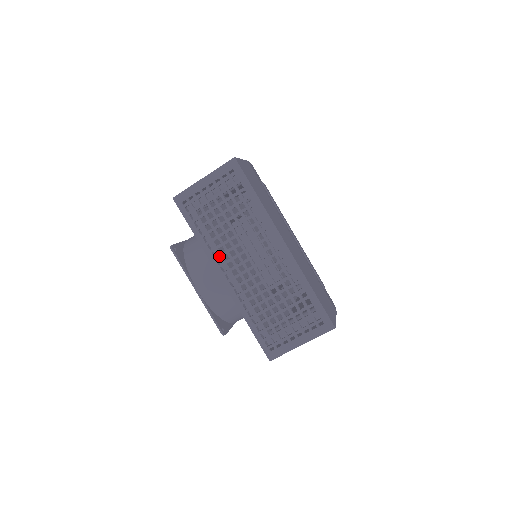
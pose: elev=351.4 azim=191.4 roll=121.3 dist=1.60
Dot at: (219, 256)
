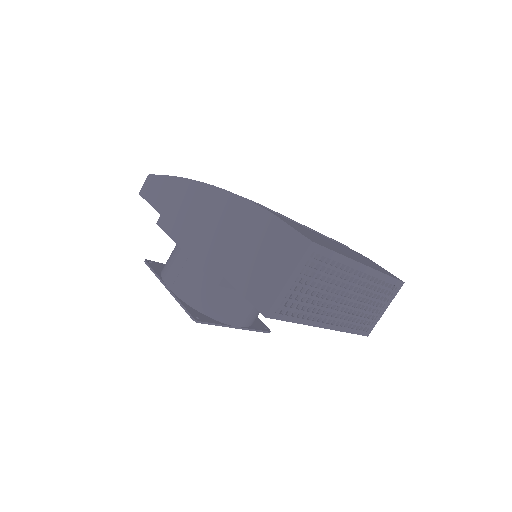
Dot at: occluded
